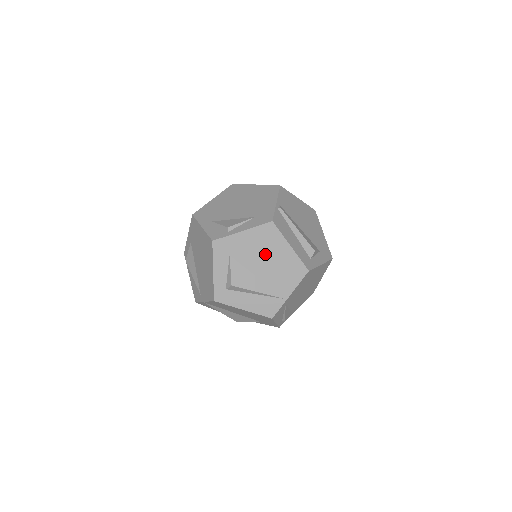
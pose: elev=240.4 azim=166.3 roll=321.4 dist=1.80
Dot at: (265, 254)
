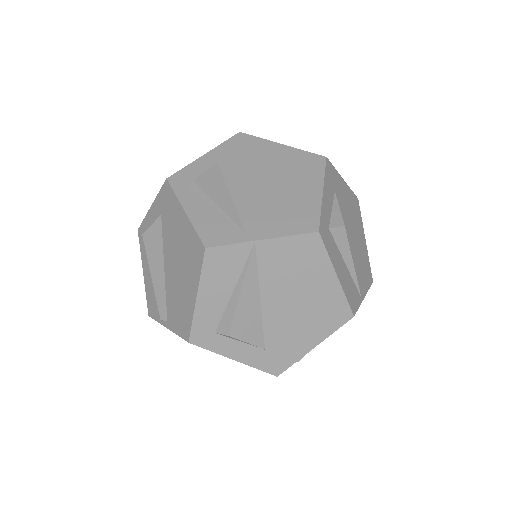
Dot at: (353, 226)
